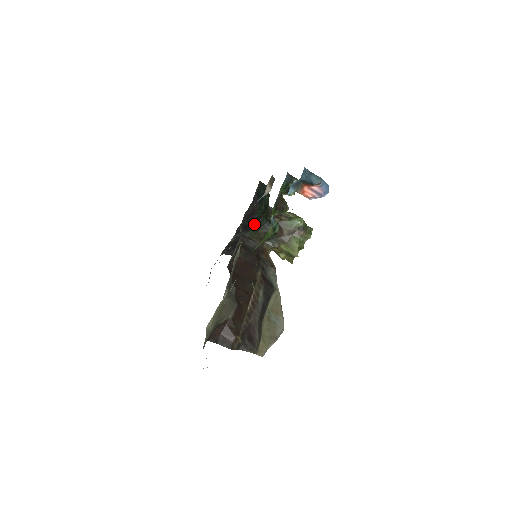
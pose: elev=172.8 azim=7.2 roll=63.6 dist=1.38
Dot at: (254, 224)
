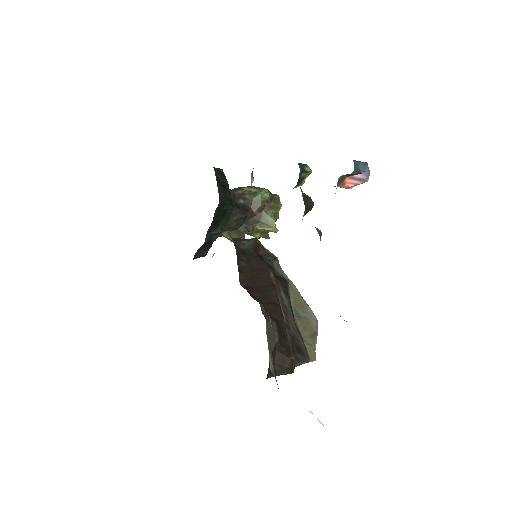
Dot at: (223, 216)
